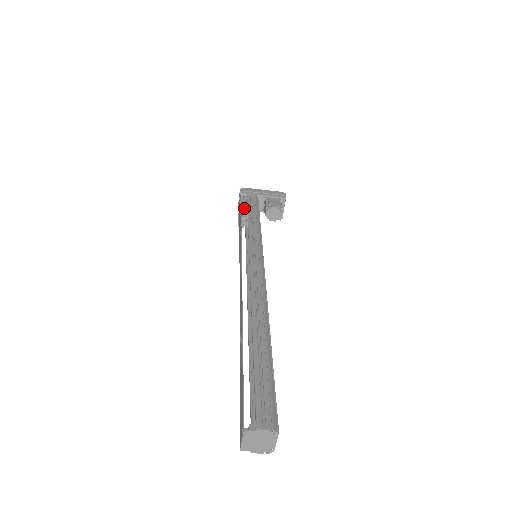
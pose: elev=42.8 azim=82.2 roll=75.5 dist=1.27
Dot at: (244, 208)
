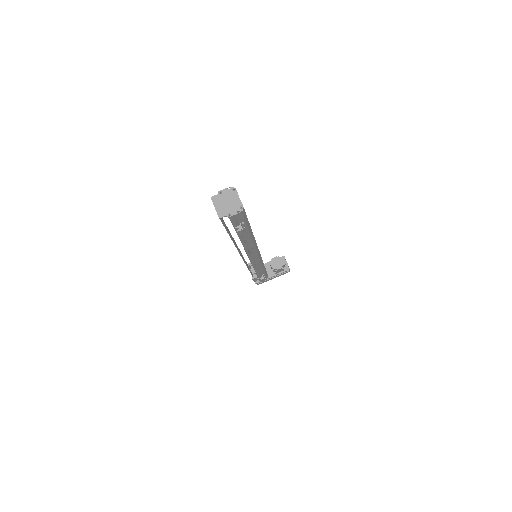
Dot at: (249, 263)
